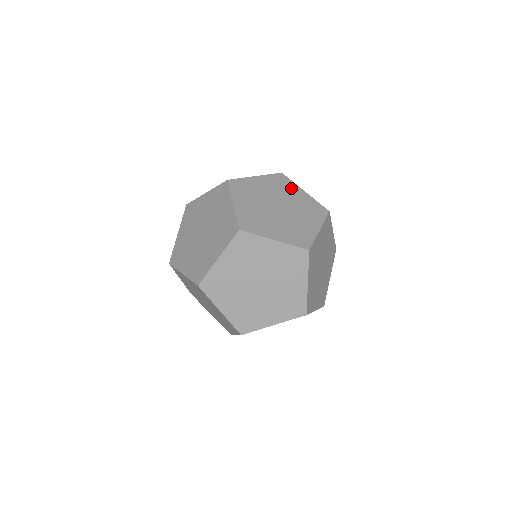
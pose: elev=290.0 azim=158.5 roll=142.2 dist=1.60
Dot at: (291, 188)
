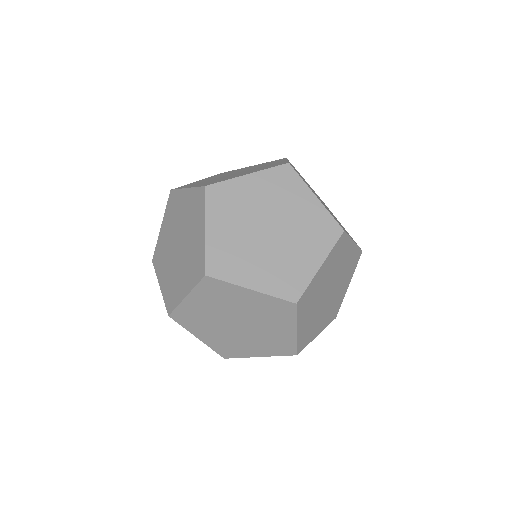
Dot at: occluded
